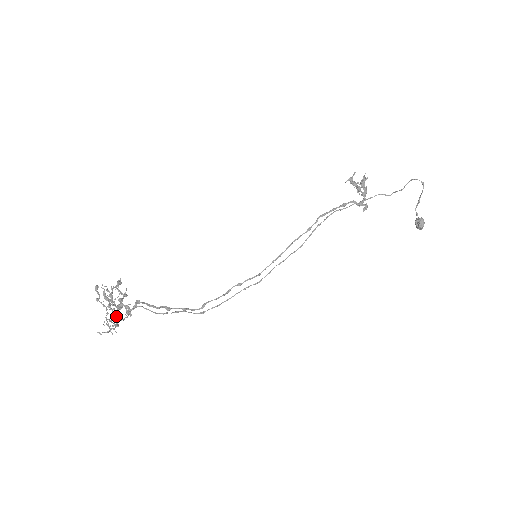
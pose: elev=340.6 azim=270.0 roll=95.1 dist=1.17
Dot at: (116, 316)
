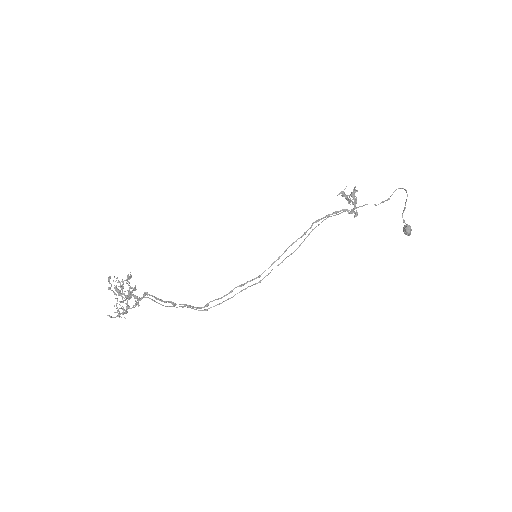
Dot at: occluded
